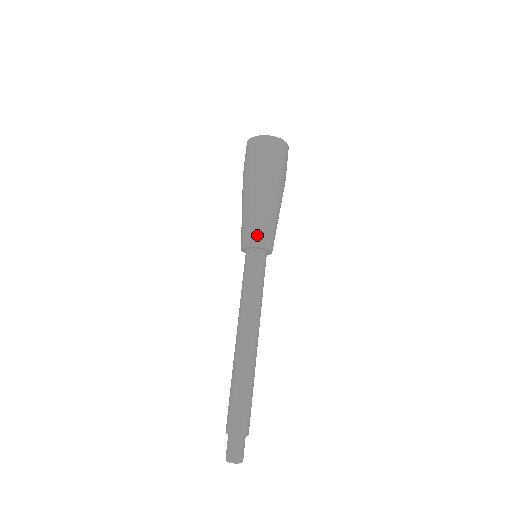
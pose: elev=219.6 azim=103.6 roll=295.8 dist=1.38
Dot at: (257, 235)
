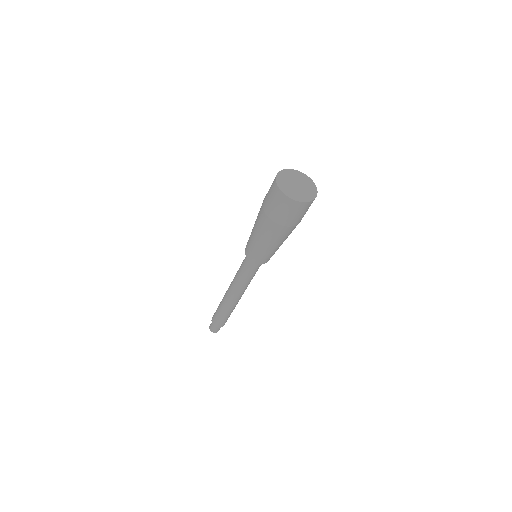
Dot at: (259, 259)
